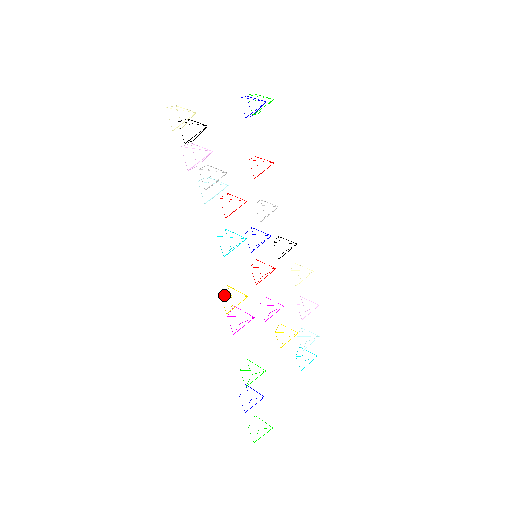
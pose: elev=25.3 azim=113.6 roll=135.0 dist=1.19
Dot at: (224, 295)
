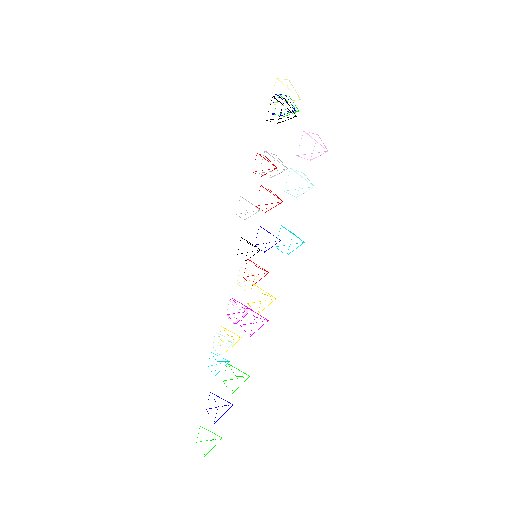
Dot at: (265, 294)
